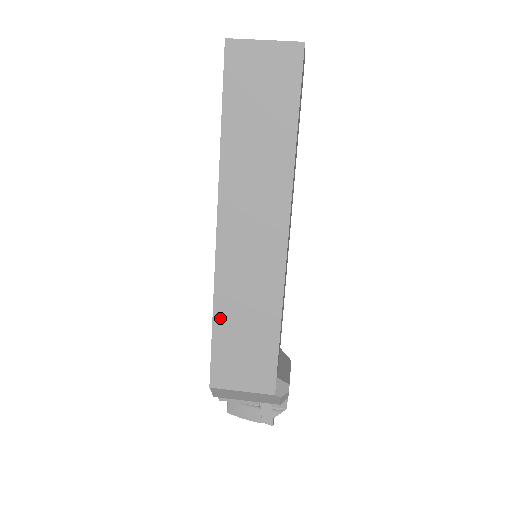
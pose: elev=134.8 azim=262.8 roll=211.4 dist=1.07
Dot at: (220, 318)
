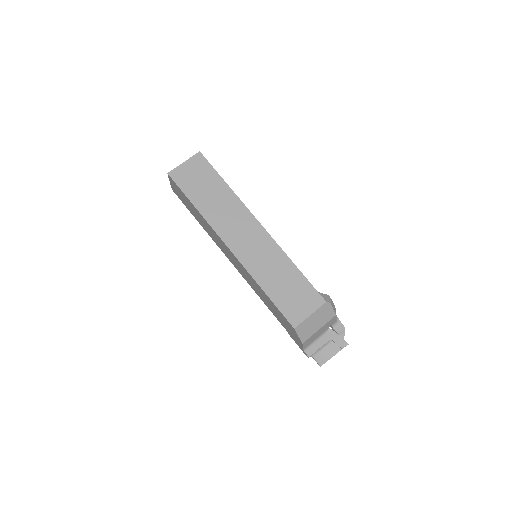
Dot at: (266, 287)
